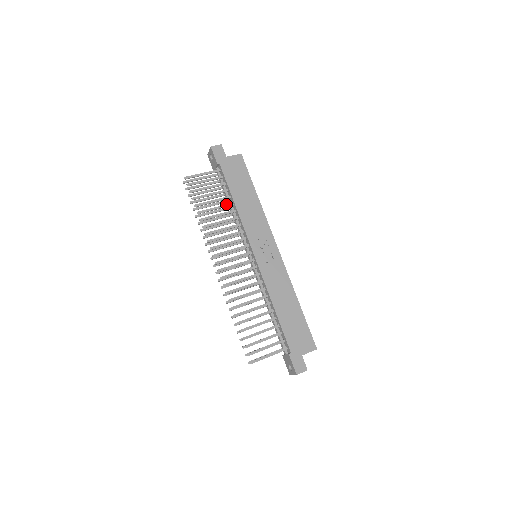
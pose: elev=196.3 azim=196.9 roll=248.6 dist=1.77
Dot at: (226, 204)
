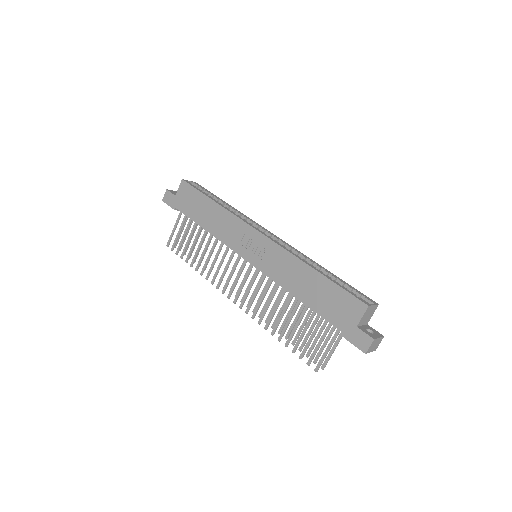
Dot at: (202, 236)
